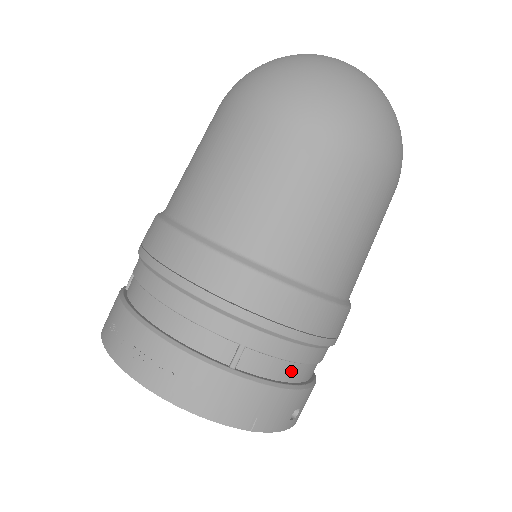
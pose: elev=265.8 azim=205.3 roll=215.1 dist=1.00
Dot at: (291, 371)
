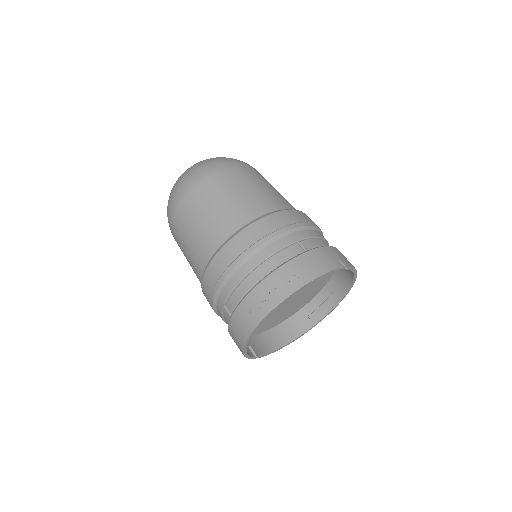
Dot at: (324, 243)
